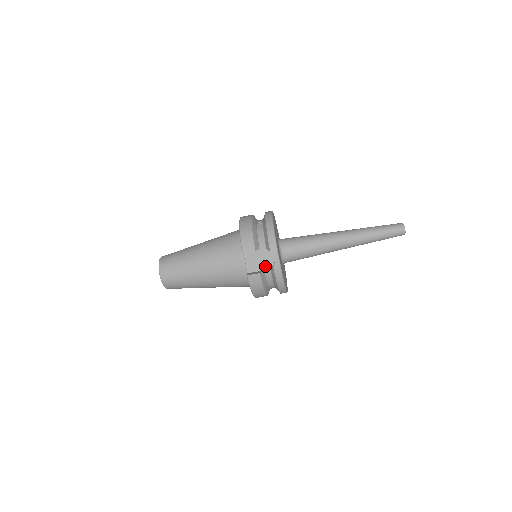
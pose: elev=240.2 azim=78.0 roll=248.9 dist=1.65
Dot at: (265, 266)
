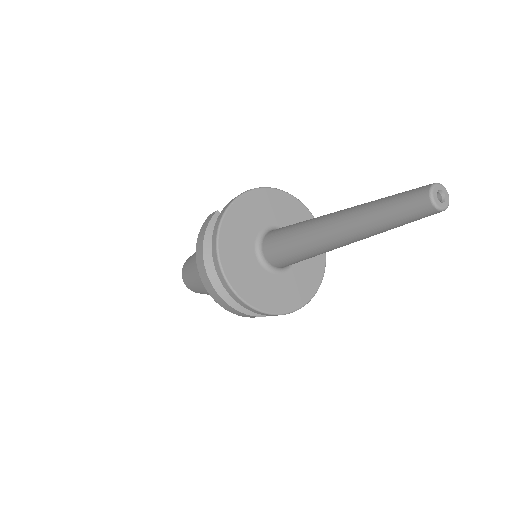
Dot at: occluded
